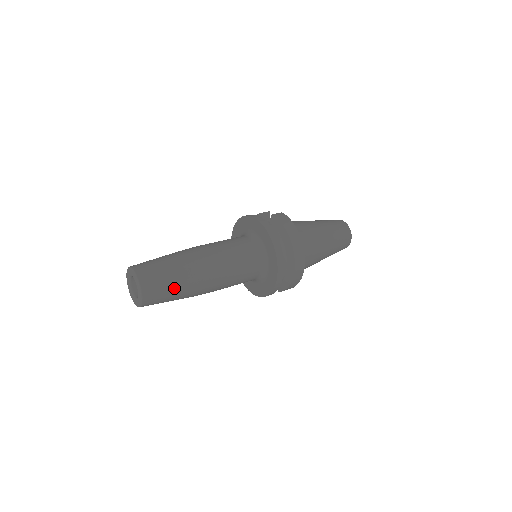
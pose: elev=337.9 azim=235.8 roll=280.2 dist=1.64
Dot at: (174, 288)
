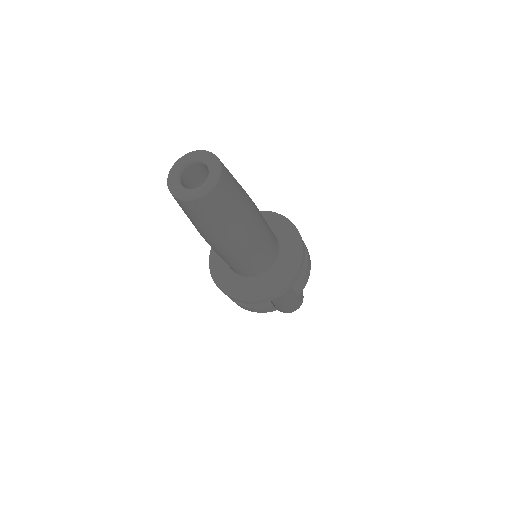
Dot at: (239, 186)
